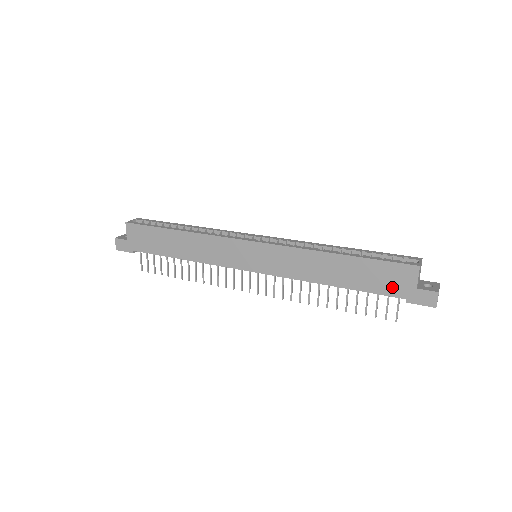
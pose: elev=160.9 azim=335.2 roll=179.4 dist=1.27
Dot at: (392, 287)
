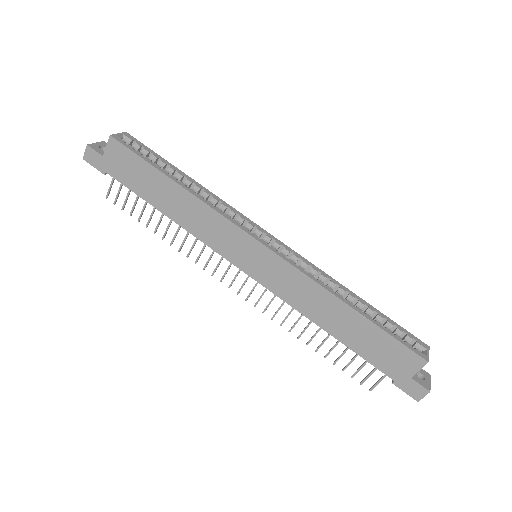
Dot at: (388, 364)
